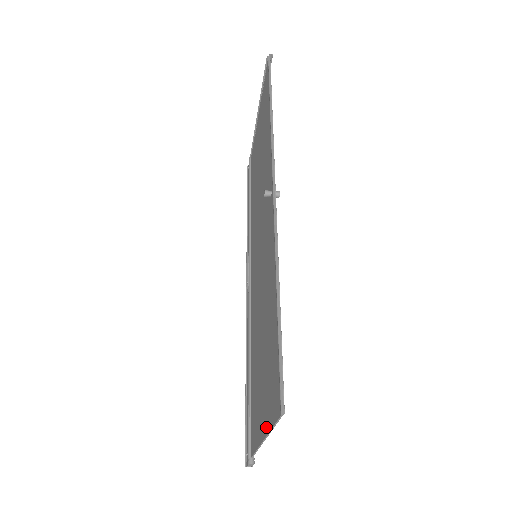
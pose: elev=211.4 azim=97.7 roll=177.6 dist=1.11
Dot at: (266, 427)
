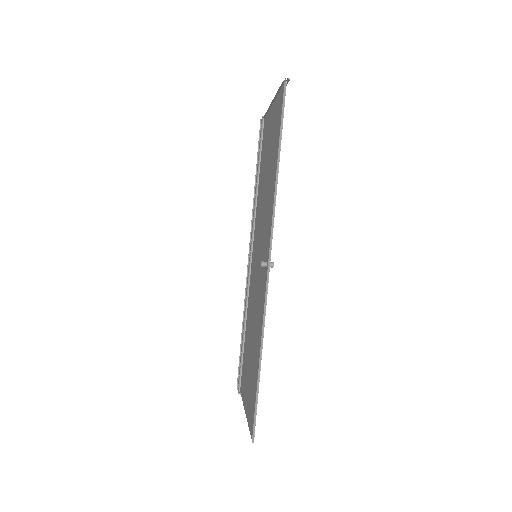
Dot at: (247, 414)
